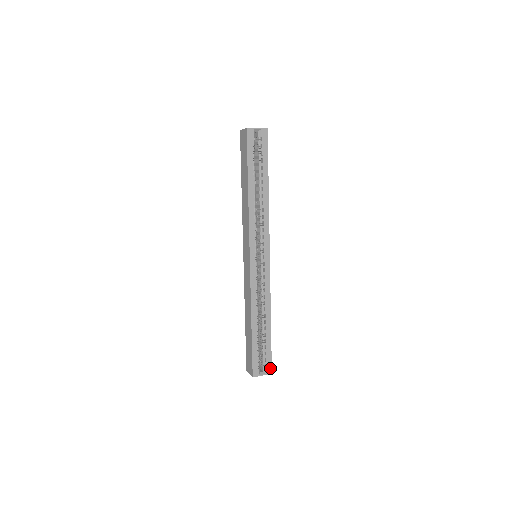
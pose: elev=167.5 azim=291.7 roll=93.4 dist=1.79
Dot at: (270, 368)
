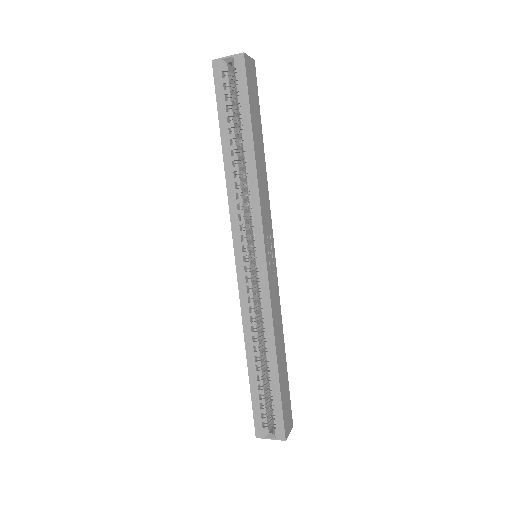
Dot at: (282, 431)
